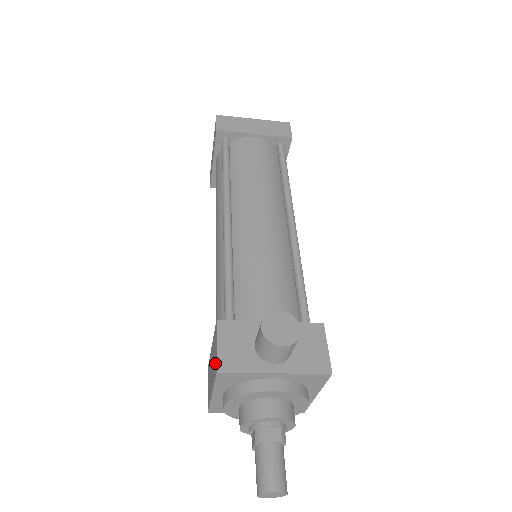
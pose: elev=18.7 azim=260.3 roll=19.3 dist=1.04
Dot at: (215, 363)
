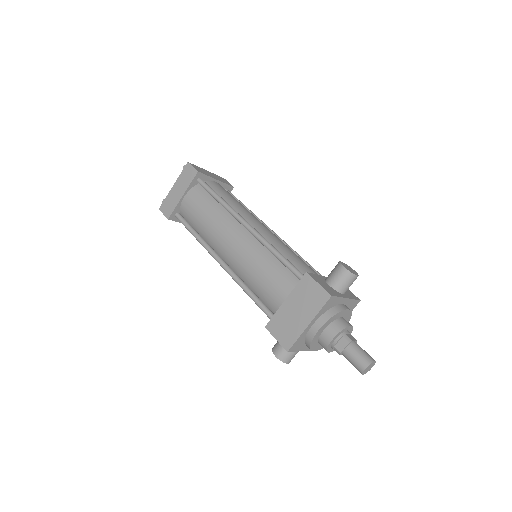
Dot at: (320, 295)
